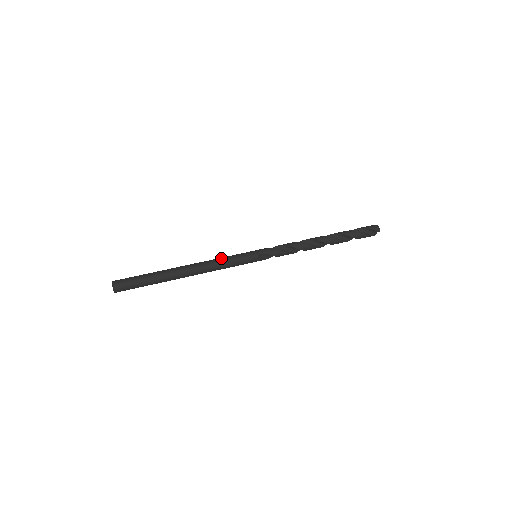
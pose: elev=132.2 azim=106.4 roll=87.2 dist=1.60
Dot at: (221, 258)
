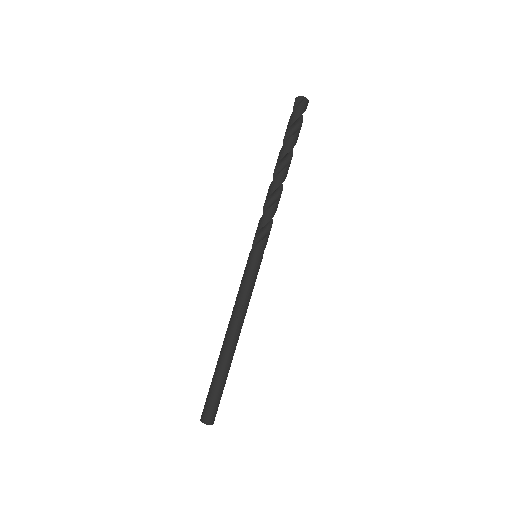
Dot at: (246, 299)
